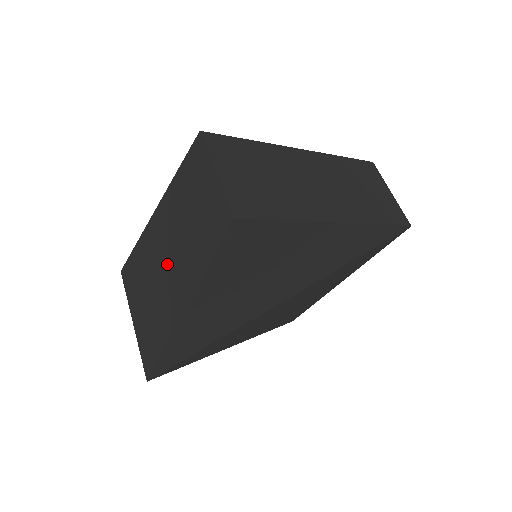
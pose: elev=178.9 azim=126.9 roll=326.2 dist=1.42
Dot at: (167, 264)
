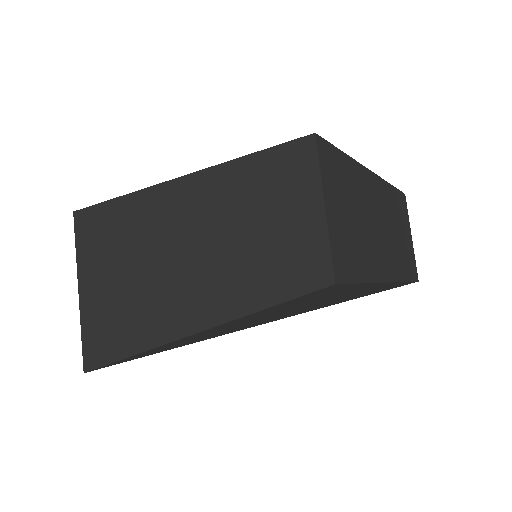
Dot at: (177, 261)
